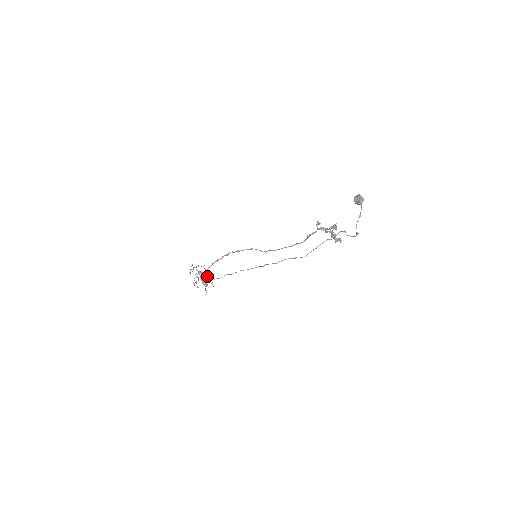
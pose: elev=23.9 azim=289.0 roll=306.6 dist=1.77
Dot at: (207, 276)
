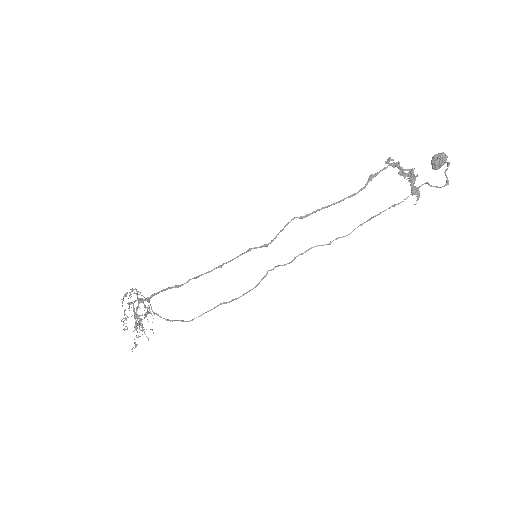
Dot at: (151, 308)
